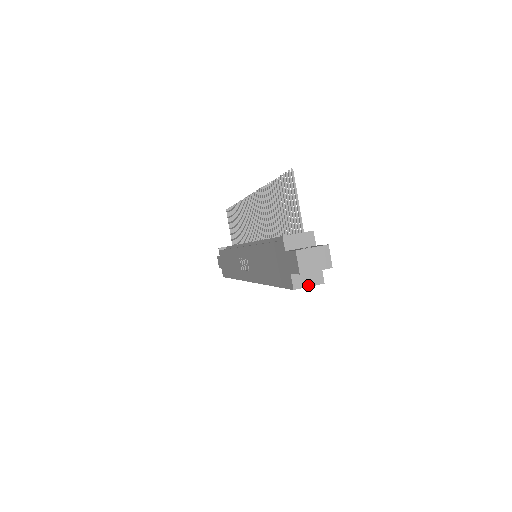
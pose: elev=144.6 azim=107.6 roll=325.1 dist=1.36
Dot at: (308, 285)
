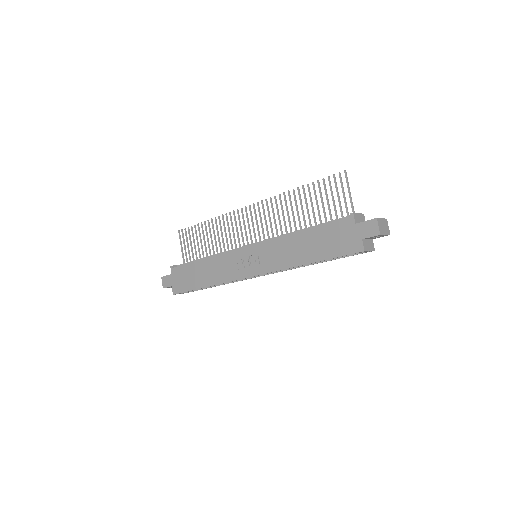
Dot at: (369, 250)
